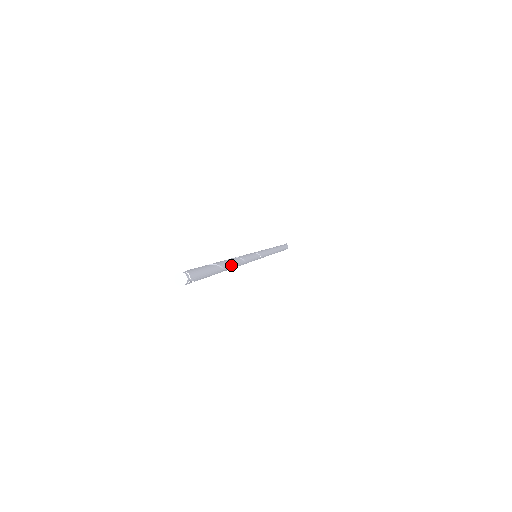
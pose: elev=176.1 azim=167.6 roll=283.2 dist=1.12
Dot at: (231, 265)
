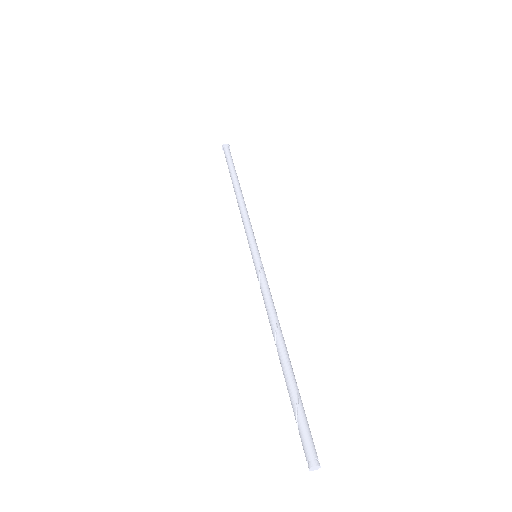
Dot at: (285, 350)
